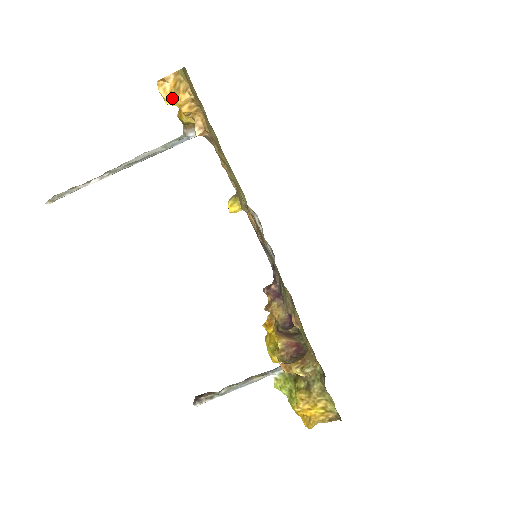
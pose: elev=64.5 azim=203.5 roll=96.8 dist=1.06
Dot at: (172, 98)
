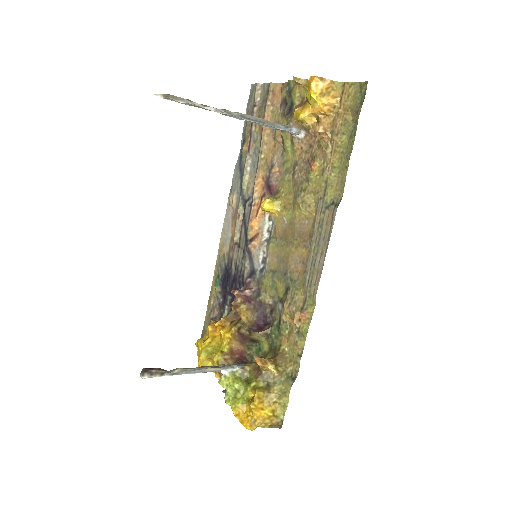
Dot at: (320, 95)
